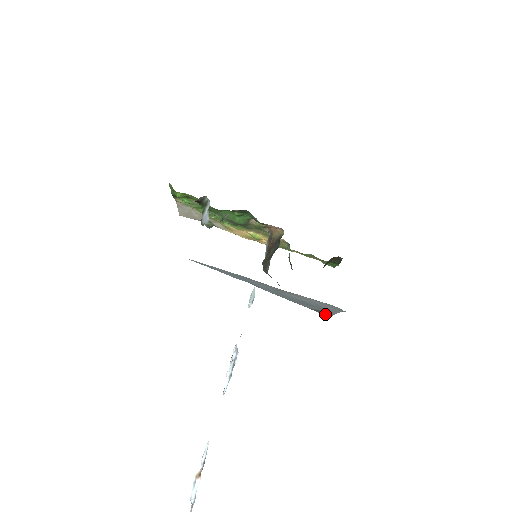
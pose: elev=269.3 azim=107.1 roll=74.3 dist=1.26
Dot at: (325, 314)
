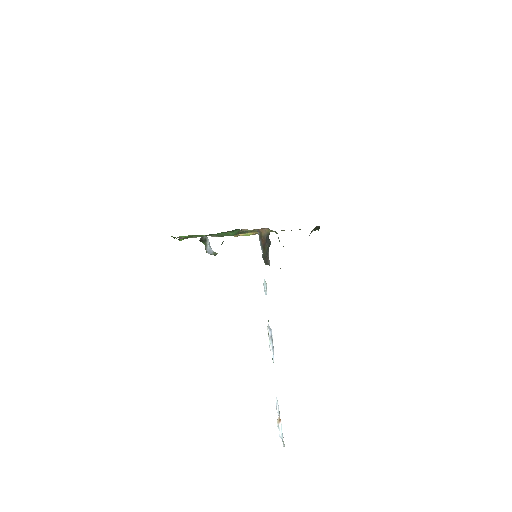
Dot at: occluded
